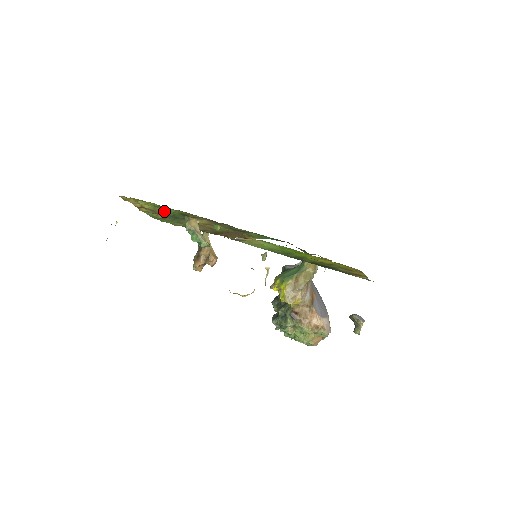
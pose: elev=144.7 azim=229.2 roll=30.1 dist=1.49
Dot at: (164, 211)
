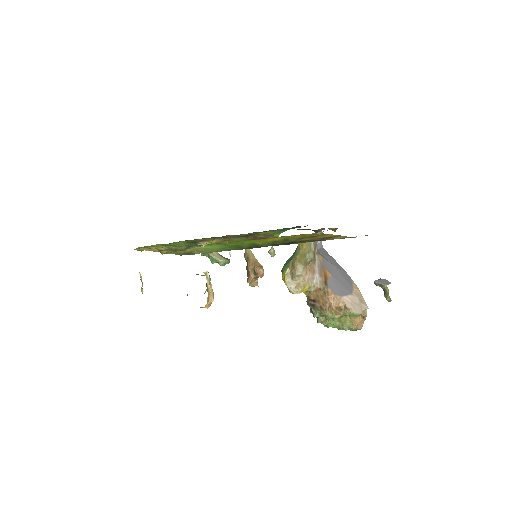
Dot at: (177, 246)
